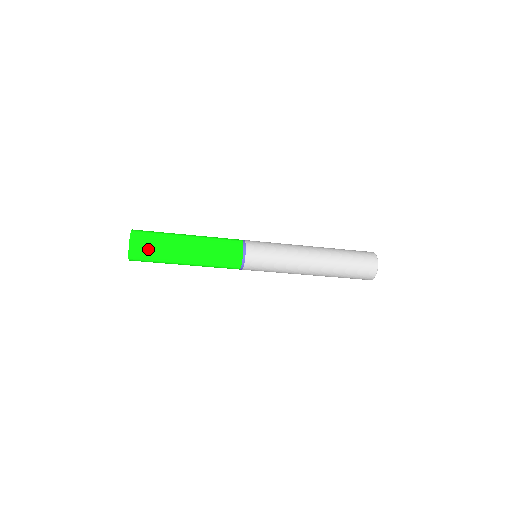
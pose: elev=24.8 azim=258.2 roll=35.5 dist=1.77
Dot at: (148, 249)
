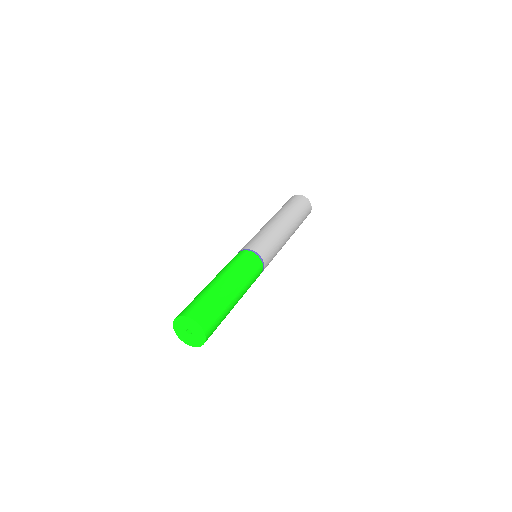
Dot at: occluded
